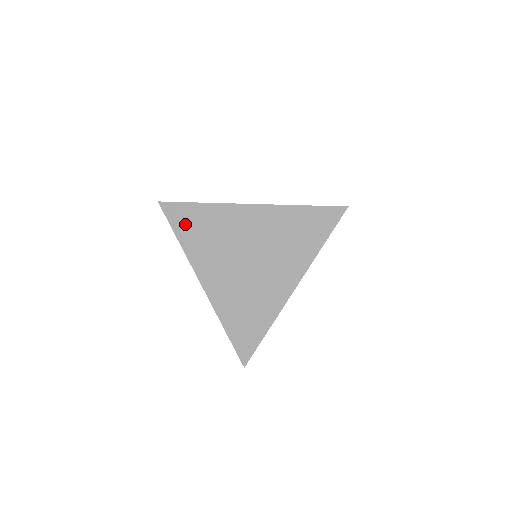
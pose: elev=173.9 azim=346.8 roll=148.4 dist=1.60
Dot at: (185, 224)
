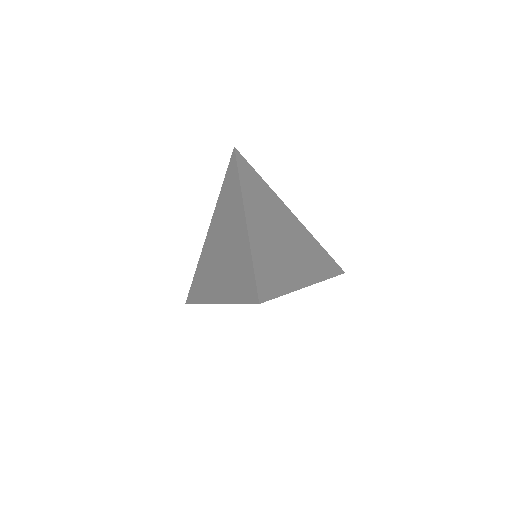
Dot at: (196, 291)
